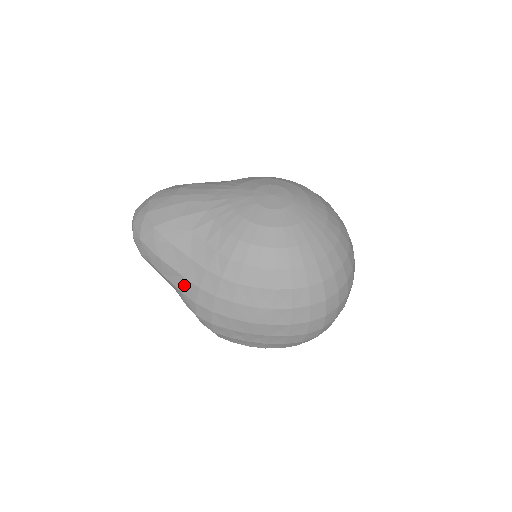
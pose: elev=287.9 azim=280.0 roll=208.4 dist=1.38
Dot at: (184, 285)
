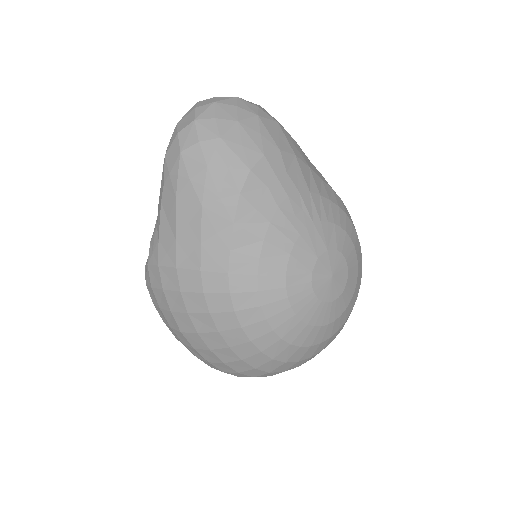
Dot at: (168, 243)
